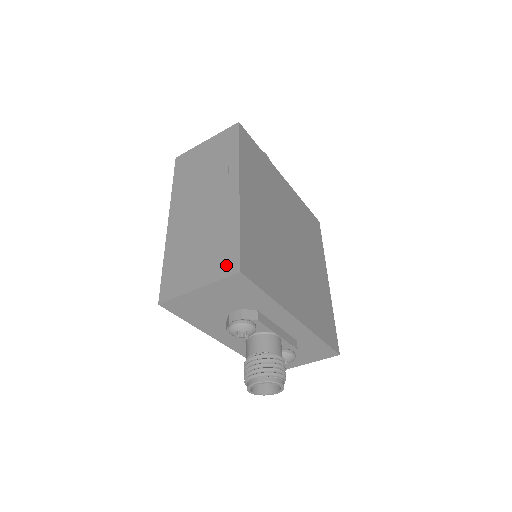
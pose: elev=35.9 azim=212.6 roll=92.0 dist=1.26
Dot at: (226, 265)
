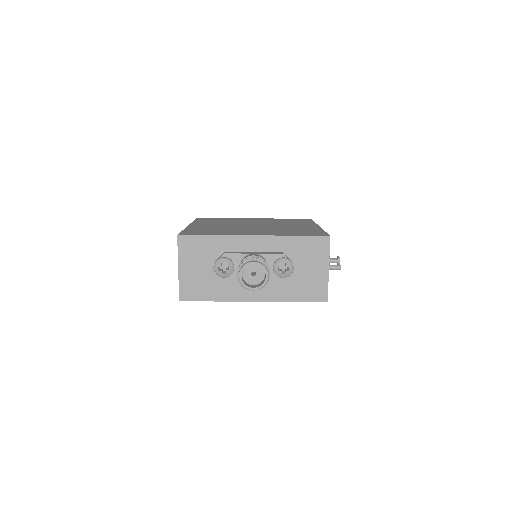
Dot at: occluded
